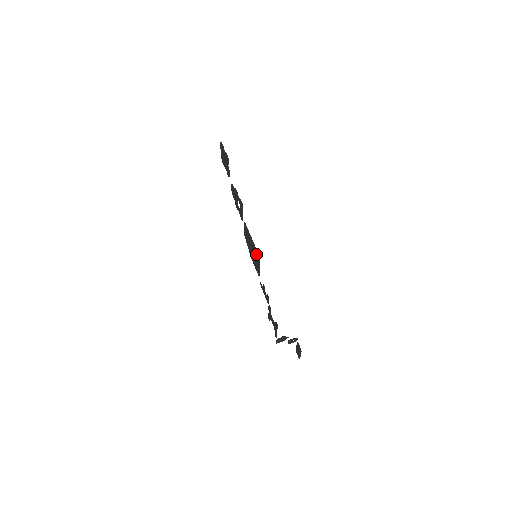
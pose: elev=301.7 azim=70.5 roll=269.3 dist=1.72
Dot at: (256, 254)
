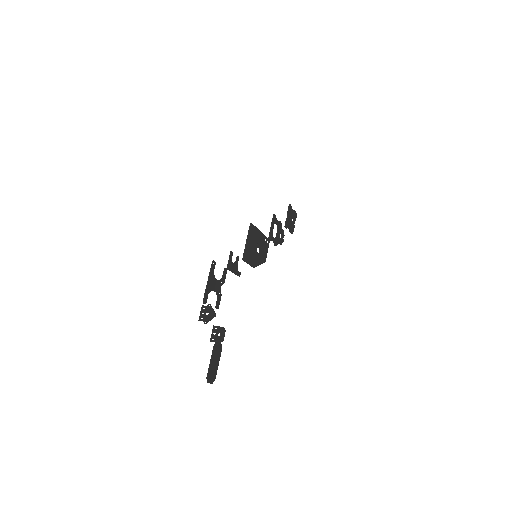
Dot at: (252, 229)
